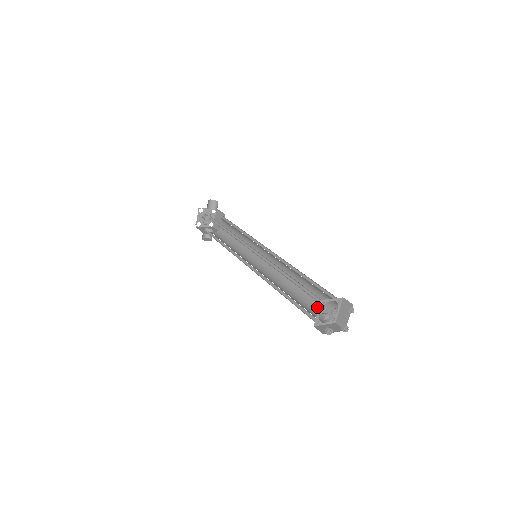
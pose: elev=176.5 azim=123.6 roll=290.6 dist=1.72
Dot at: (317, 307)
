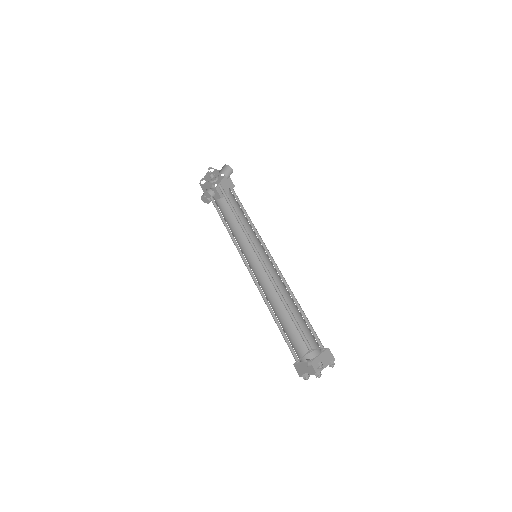
Dot at: (299, 341)
